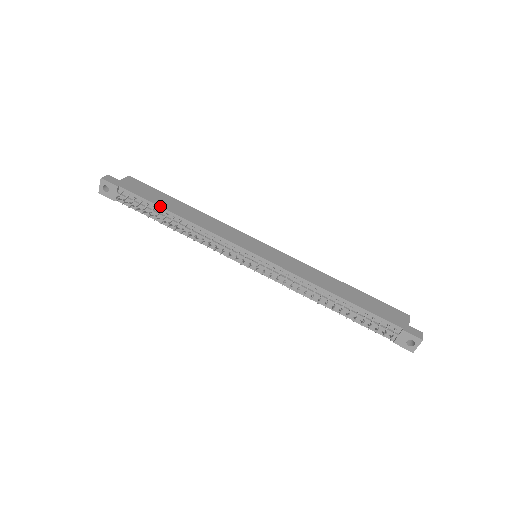
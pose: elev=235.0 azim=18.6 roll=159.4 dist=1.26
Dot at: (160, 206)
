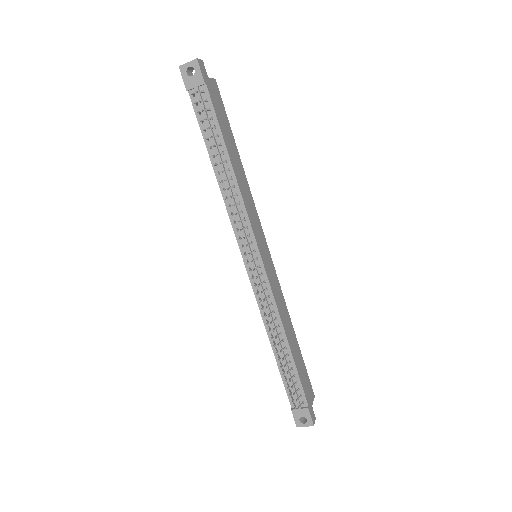
Dot at: (224, 140)
